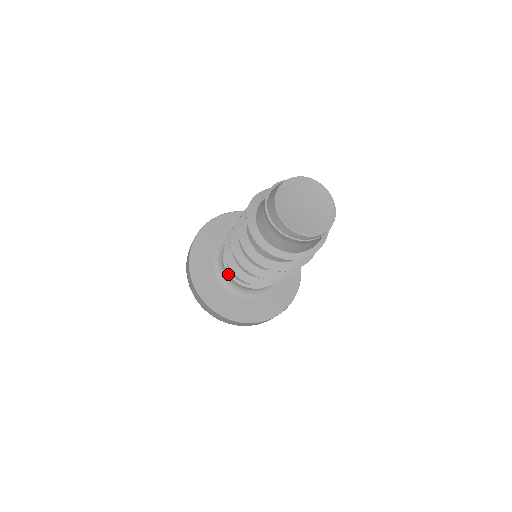
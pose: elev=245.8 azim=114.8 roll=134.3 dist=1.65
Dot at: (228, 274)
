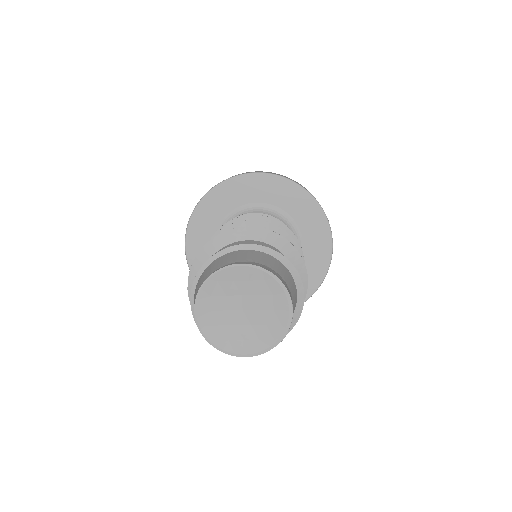
Dot at: occluded
